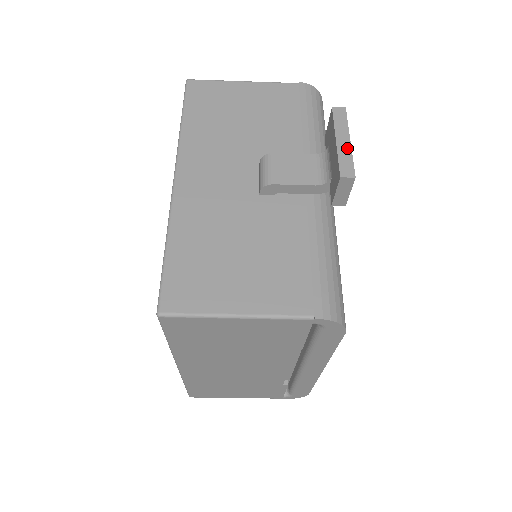
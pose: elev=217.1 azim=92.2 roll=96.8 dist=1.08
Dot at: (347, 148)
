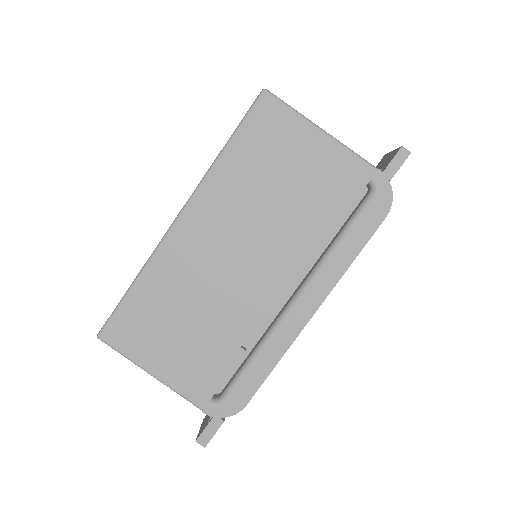
Dot at: occluded
